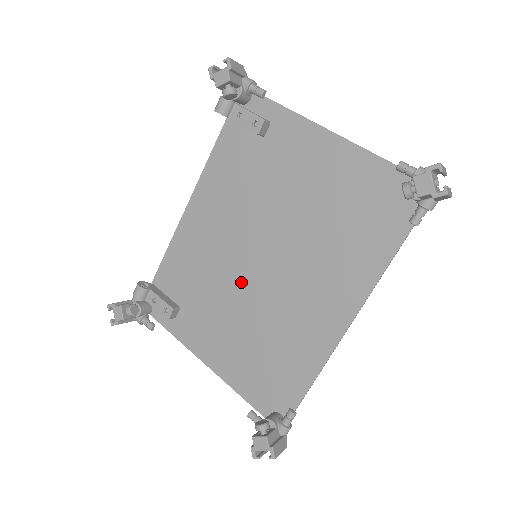
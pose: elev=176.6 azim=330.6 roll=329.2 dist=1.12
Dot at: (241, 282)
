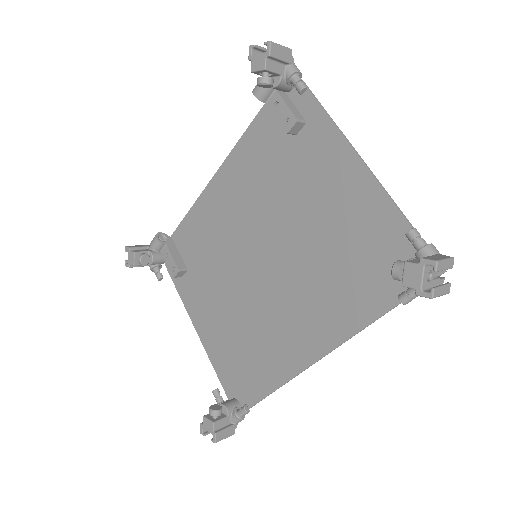
Dot at: (239, 273)
